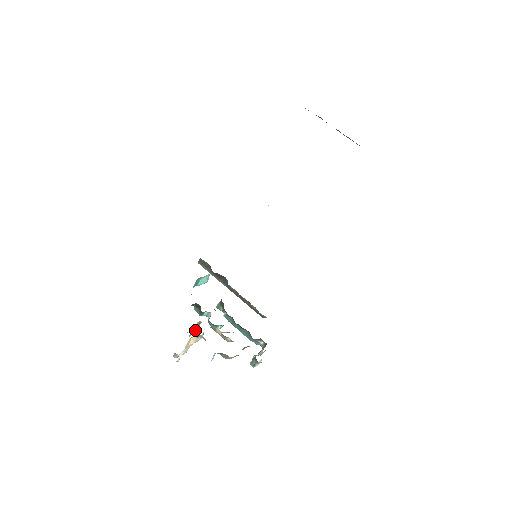
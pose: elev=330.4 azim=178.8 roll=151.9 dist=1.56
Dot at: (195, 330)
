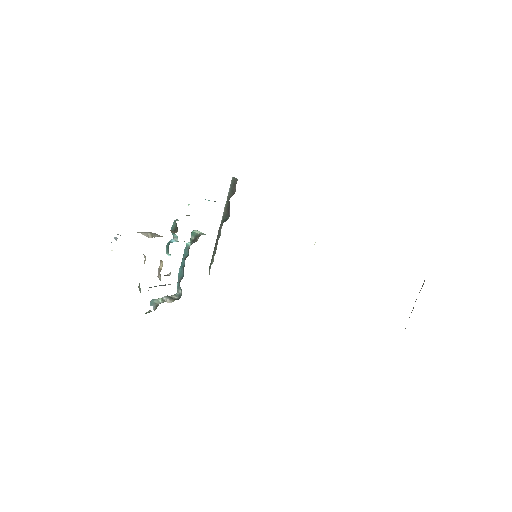
Dot at: occluded
